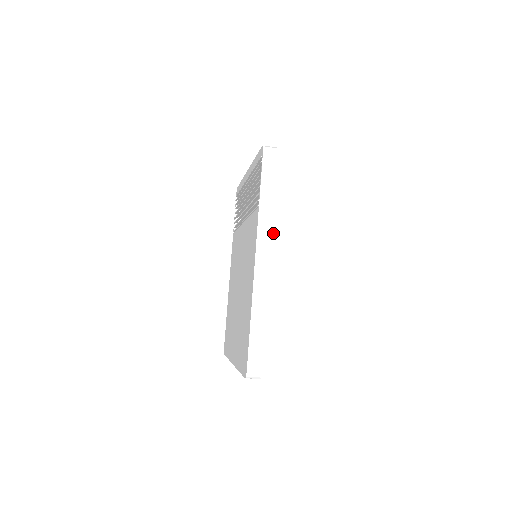
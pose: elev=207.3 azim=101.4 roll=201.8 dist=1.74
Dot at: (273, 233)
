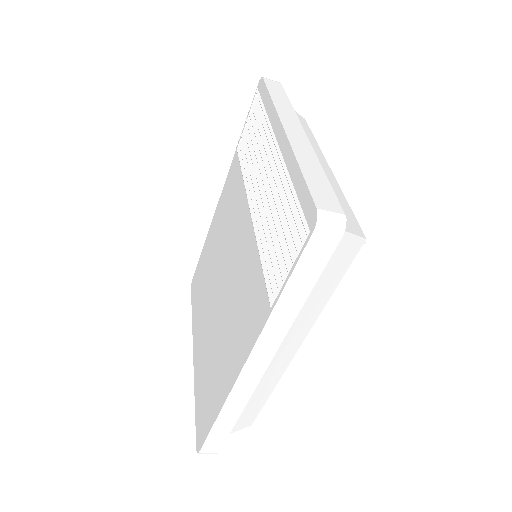
Dot at: occluded
